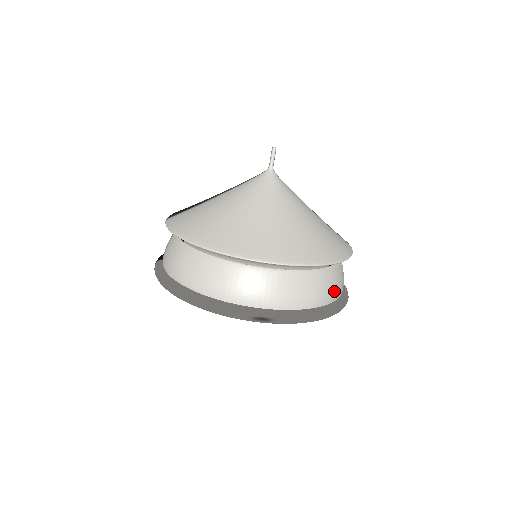
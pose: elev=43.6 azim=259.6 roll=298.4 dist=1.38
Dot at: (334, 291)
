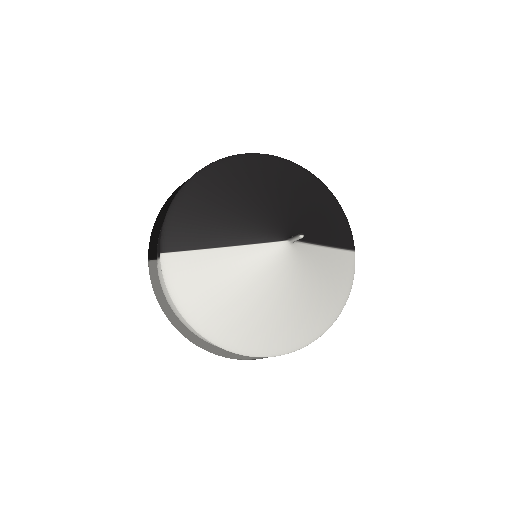
Dot at: occluded
